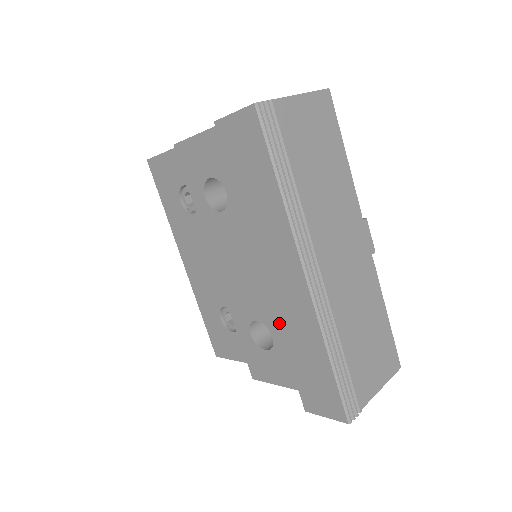
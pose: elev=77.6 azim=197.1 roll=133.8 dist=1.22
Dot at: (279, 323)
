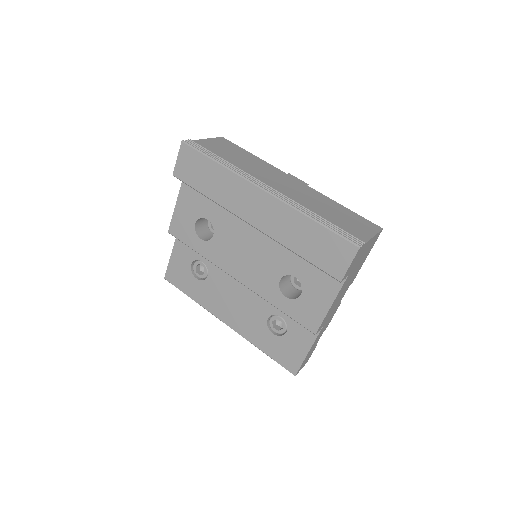
Dot at: (279, 241)
